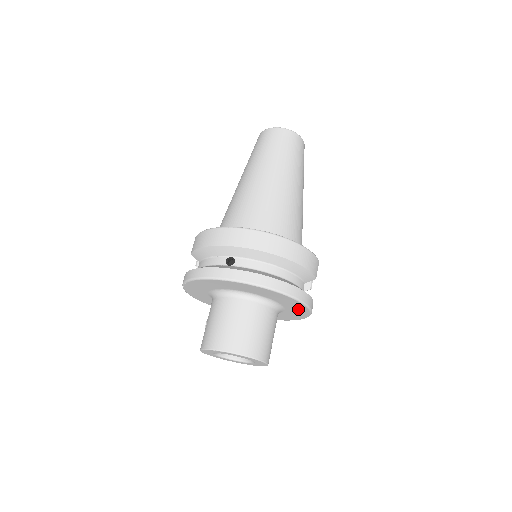
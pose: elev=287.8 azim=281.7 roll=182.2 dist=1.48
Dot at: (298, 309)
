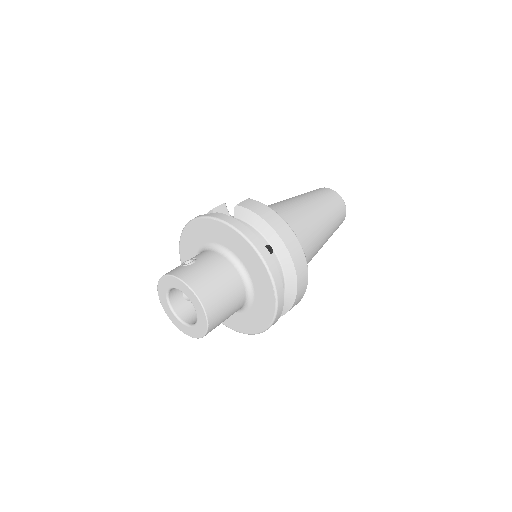
Dot at: (251, 324)
